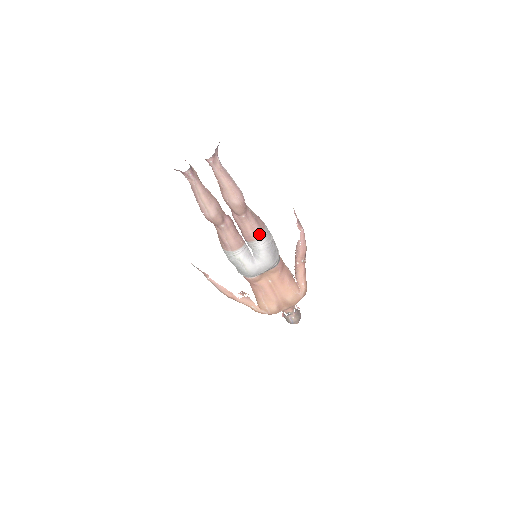
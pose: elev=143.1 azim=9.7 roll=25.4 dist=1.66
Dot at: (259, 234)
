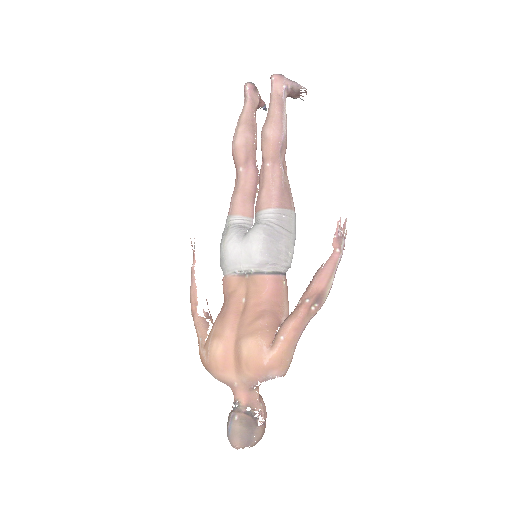
Dot at: (272, 204)
